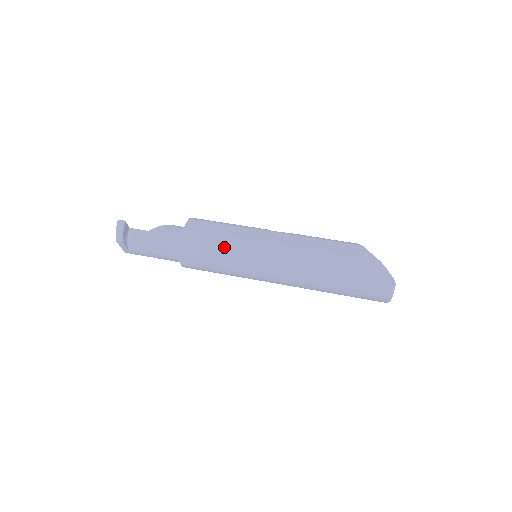
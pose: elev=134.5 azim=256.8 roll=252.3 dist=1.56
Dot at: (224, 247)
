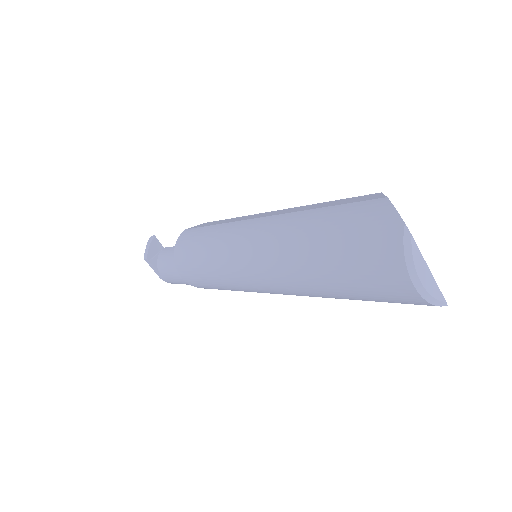
Dot at: (205, 237)
